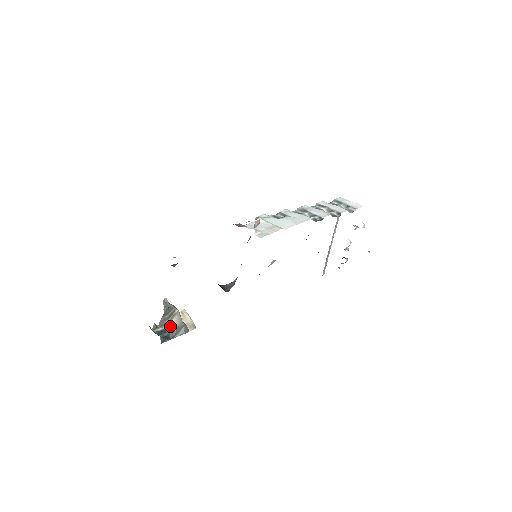
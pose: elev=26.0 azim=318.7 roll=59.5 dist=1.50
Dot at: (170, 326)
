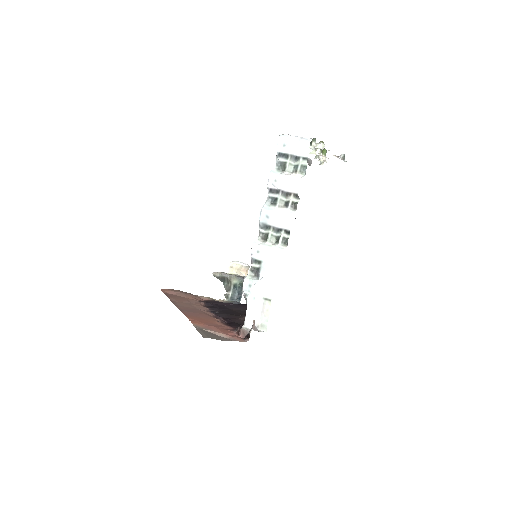
Dot at: (234, 286)
